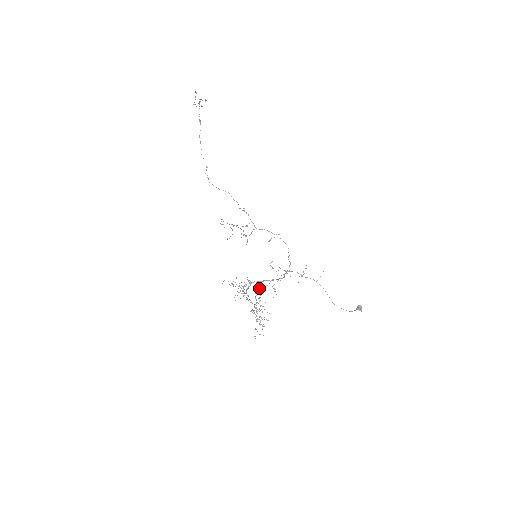
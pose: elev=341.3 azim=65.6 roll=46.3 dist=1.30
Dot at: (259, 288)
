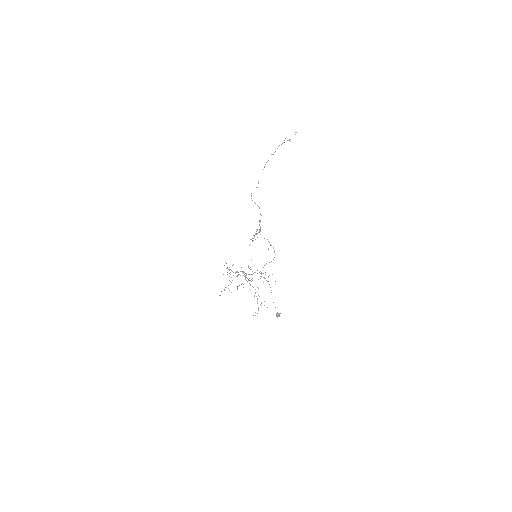
Dot at: occluded
